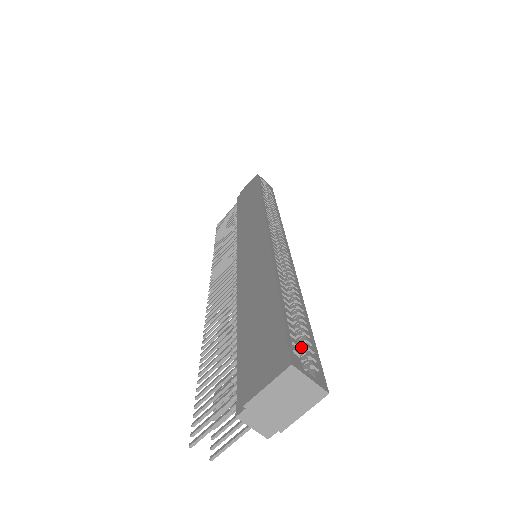
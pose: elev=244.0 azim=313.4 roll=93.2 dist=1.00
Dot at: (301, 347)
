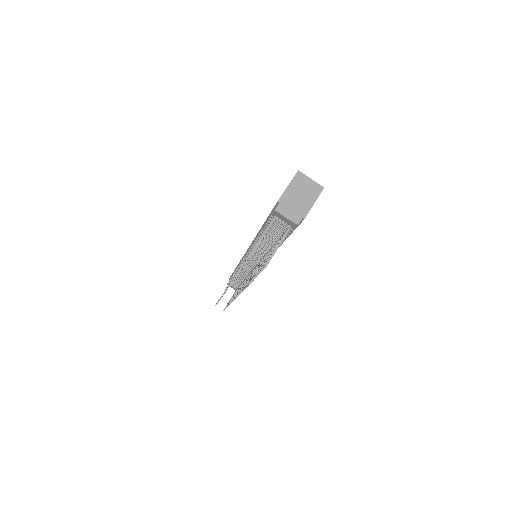
Dot at: occluded
